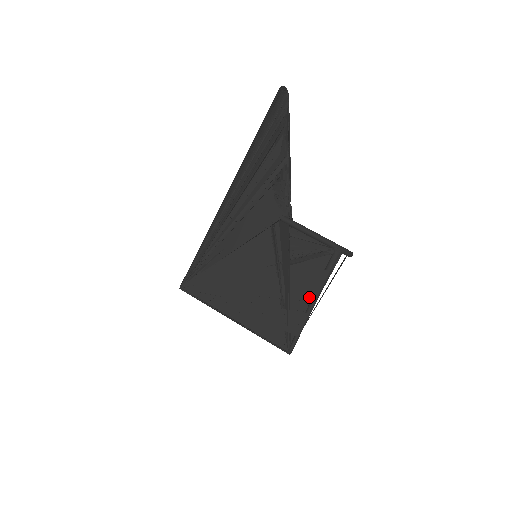
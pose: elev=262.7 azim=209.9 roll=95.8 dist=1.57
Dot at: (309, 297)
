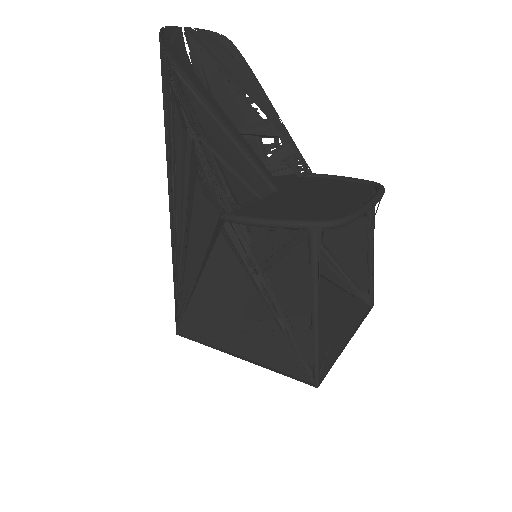
Dot at: (305, 308)
